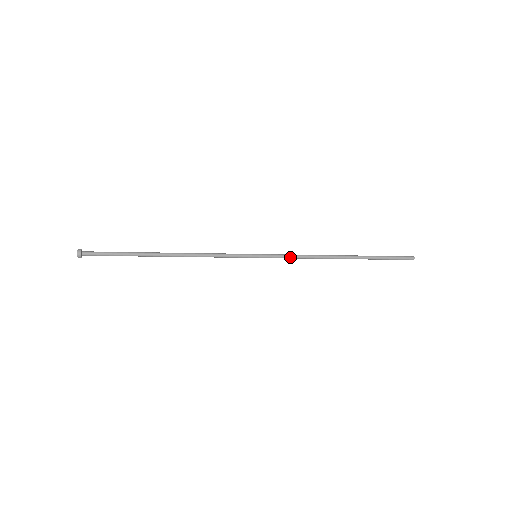
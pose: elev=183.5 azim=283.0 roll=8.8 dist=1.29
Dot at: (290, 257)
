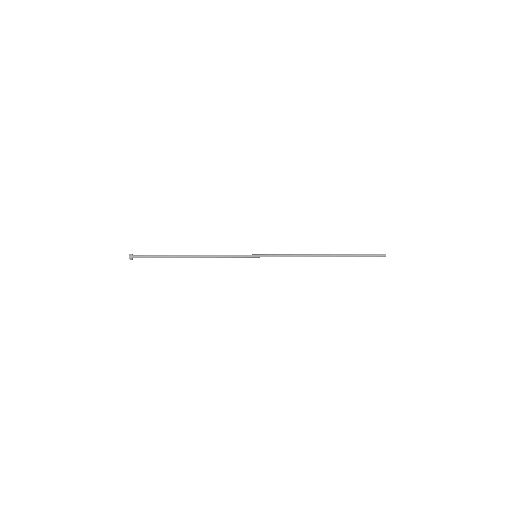
Dot at: (282, 256)
